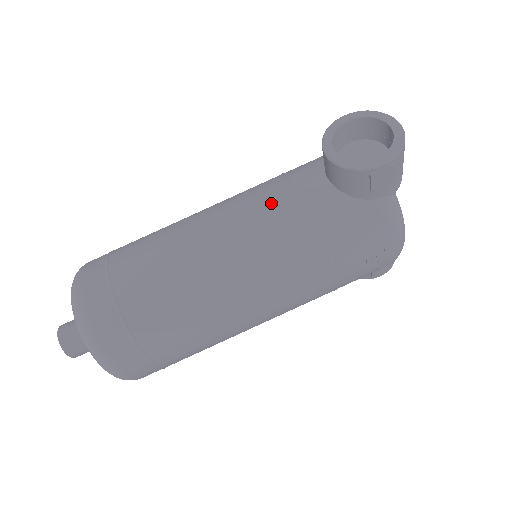
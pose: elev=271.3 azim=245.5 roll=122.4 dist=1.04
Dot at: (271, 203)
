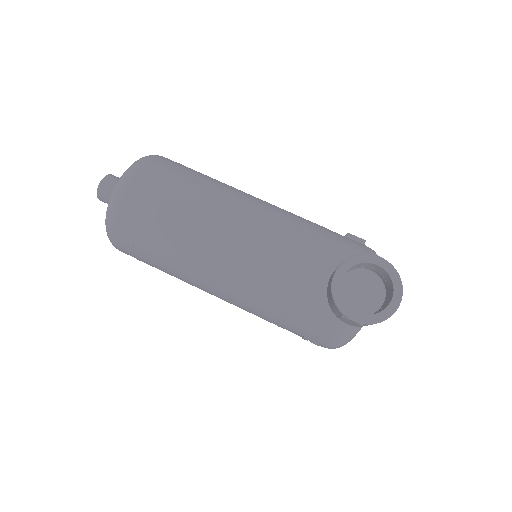
Dot at: (282, 254)
